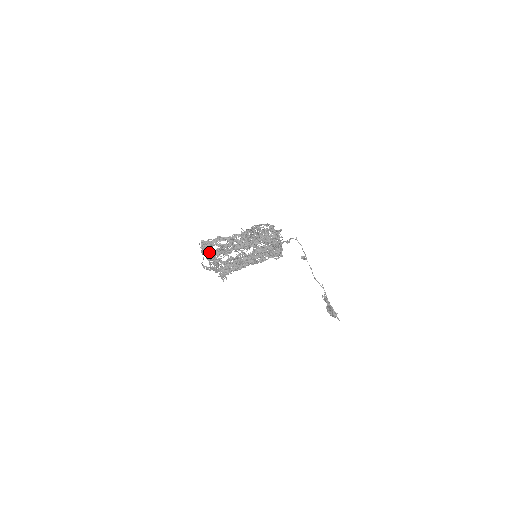
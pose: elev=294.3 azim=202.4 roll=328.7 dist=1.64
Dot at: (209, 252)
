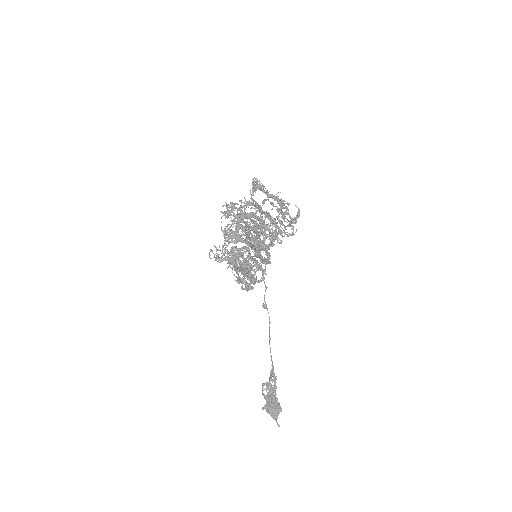
Dot at: occluded
